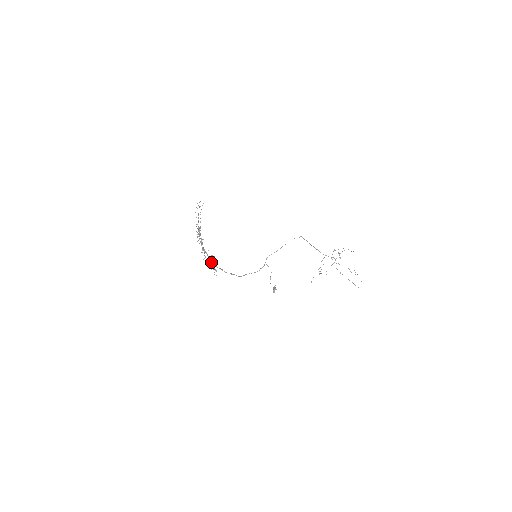
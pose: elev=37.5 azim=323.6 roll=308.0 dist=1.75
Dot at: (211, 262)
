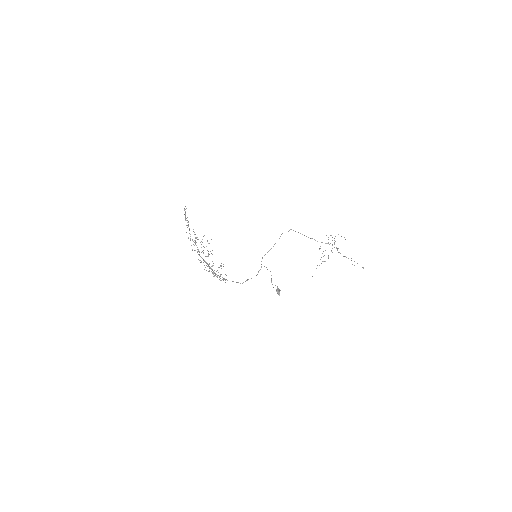
Dot at: (221, 266)
